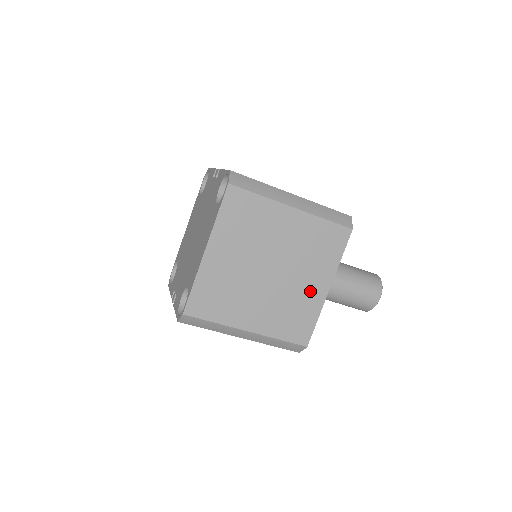
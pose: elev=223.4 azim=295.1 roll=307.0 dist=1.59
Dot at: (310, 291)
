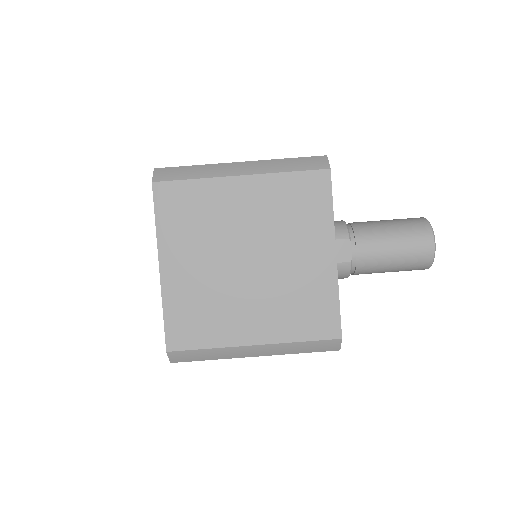
Dot at: (311, 267)
